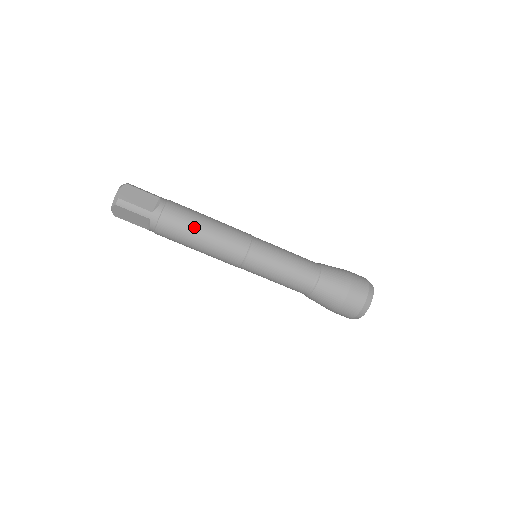
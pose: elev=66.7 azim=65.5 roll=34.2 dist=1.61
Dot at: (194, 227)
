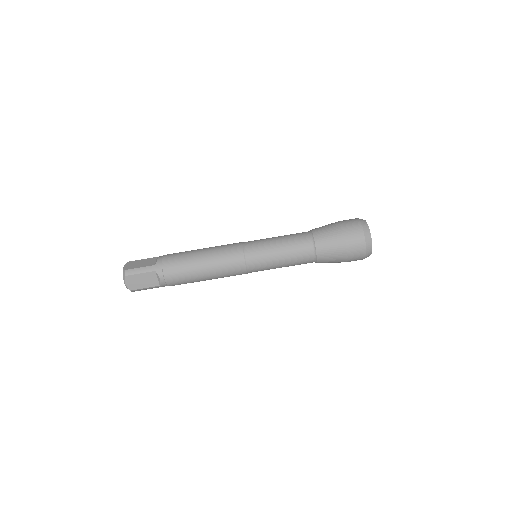
Dot at: (192, 257)
